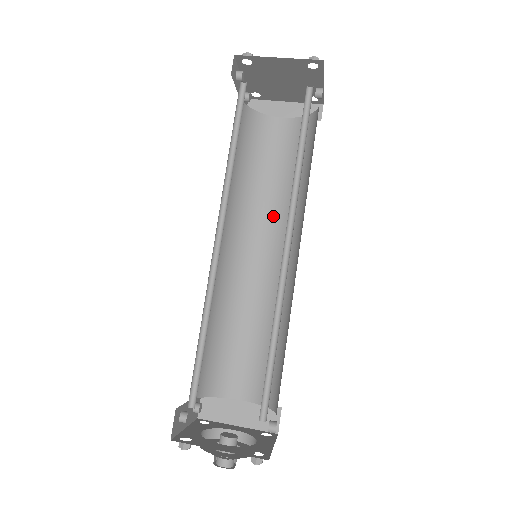
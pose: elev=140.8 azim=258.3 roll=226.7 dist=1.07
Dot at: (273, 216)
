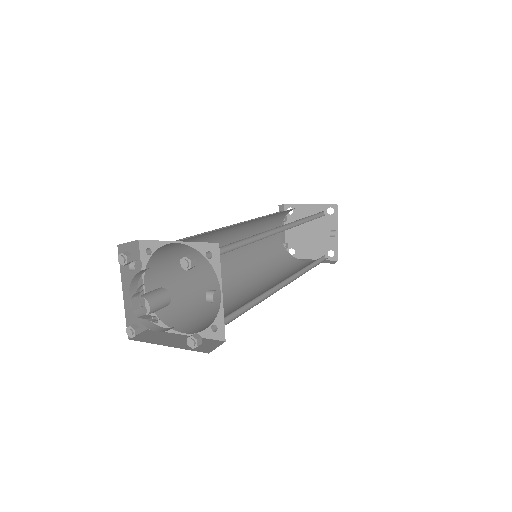
Dot at: (279, 279)
